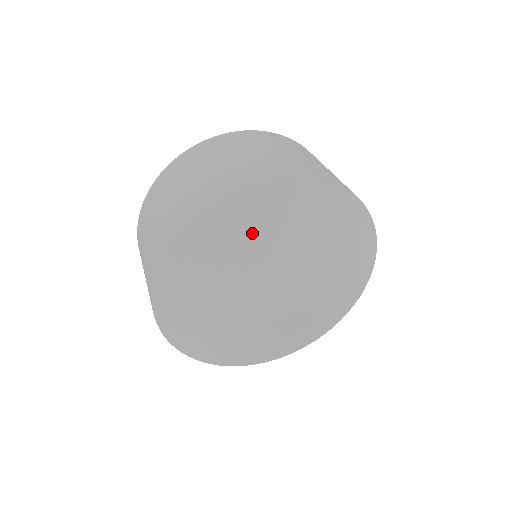
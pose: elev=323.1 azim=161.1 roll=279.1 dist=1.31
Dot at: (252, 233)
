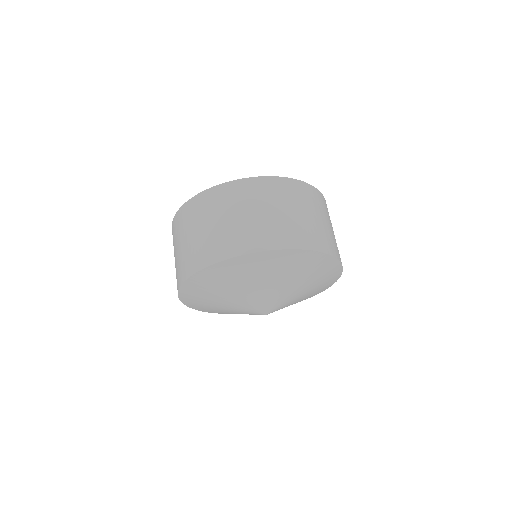
Dot at: (300, 274)
